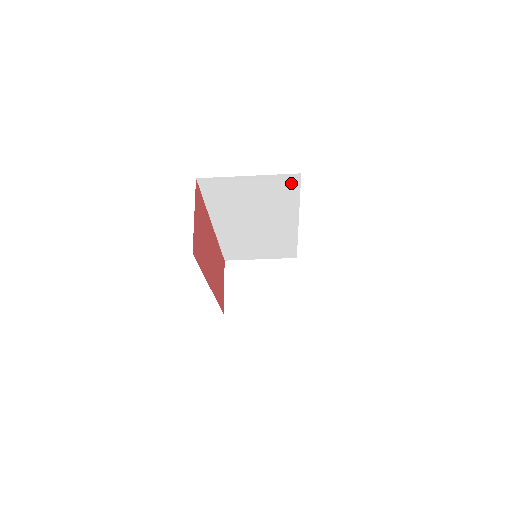
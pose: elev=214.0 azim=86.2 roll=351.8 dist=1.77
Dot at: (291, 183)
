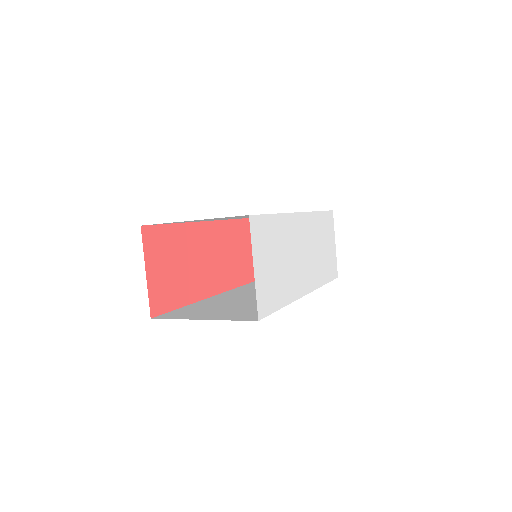
Dot at: (248, 215)
